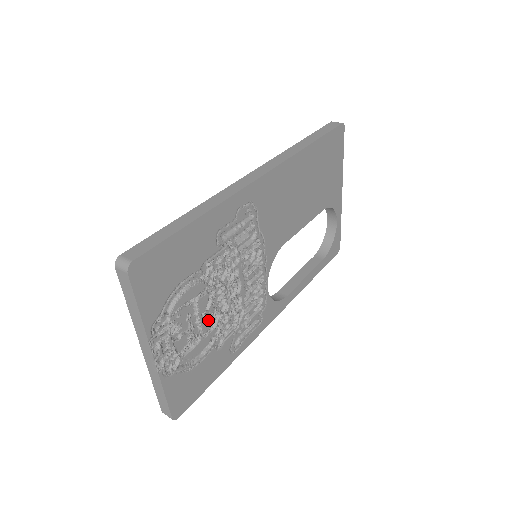
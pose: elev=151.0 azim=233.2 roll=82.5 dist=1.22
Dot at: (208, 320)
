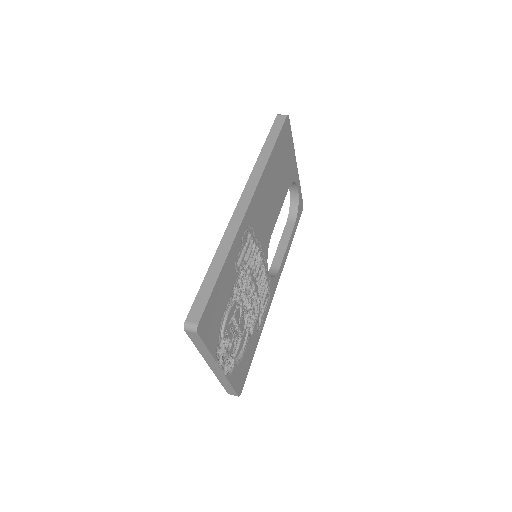
Dot at: (242, 323)
